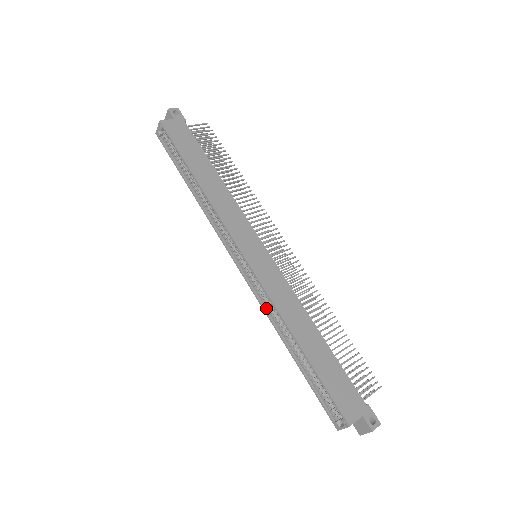
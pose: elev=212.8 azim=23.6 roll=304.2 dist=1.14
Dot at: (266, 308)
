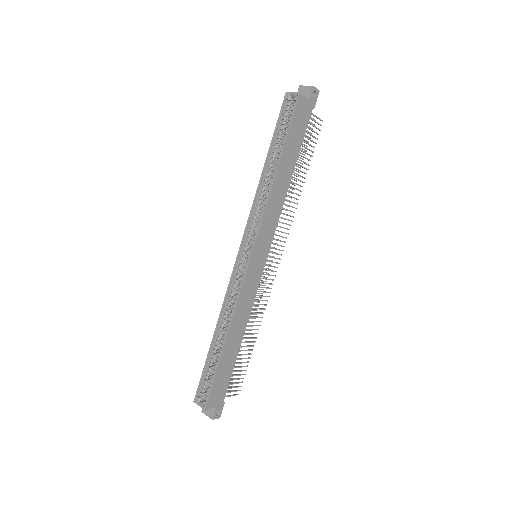
Dot at: (228, 296)
